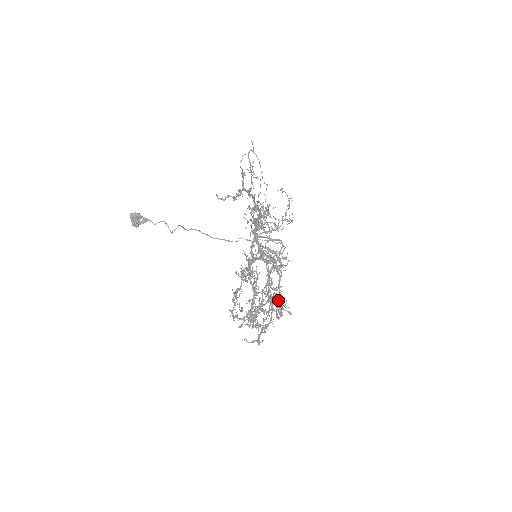
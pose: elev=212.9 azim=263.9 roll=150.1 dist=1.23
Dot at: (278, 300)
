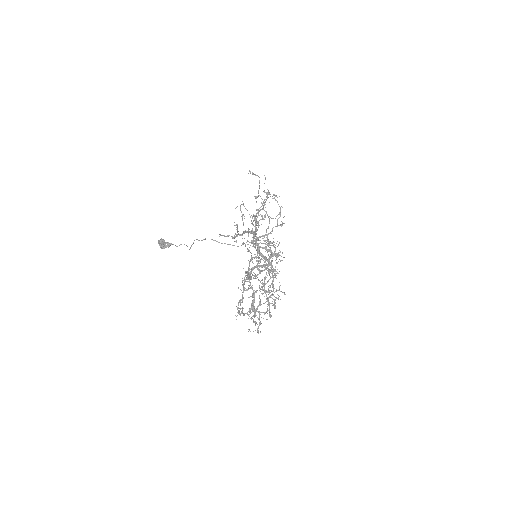
Dot at: (270, 303)
